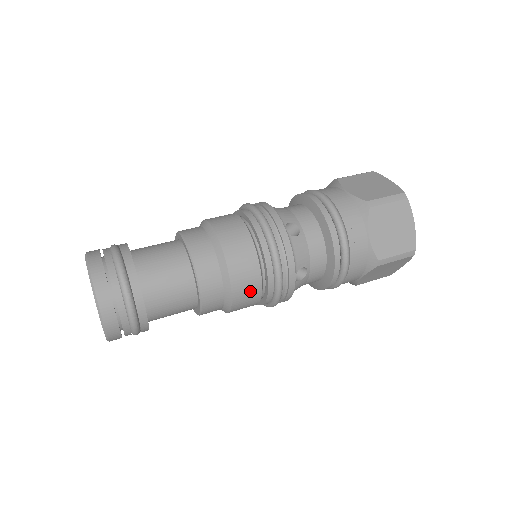
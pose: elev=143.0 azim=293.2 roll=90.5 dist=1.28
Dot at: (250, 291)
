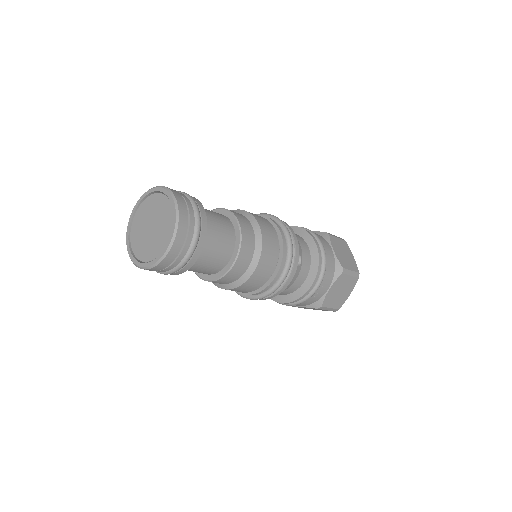
Dot at: (261, 218)
